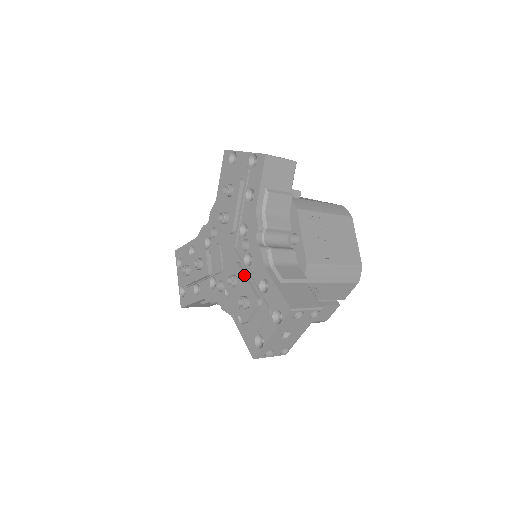
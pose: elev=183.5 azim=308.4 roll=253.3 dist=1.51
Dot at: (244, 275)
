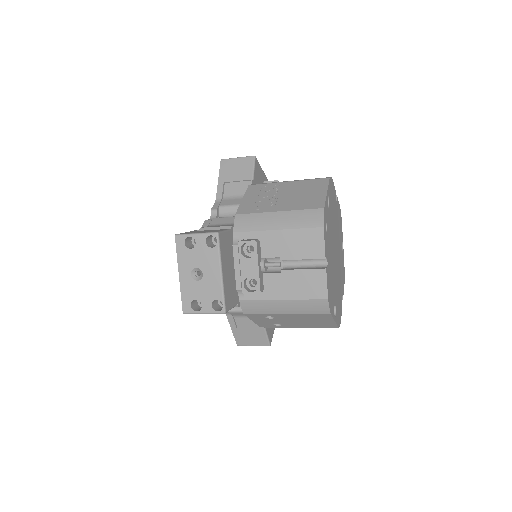
Dot at: occluded
